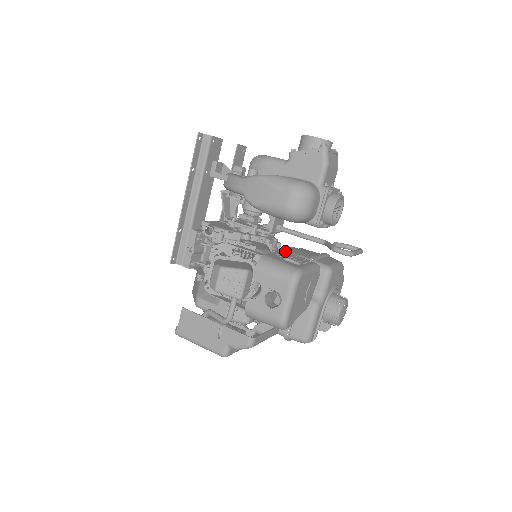
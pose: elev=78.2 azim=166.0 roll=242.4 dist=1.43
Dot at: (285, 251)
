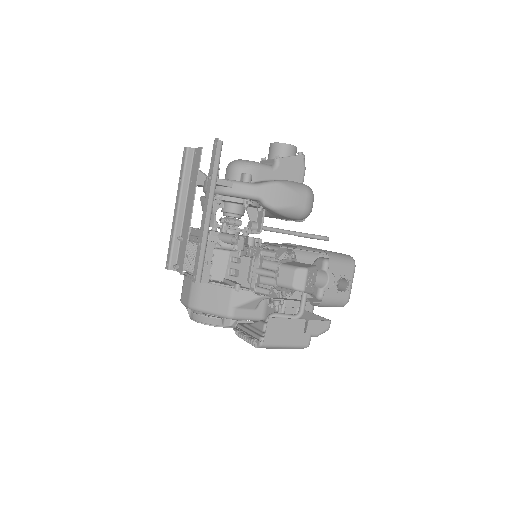
Dot at: occluded
